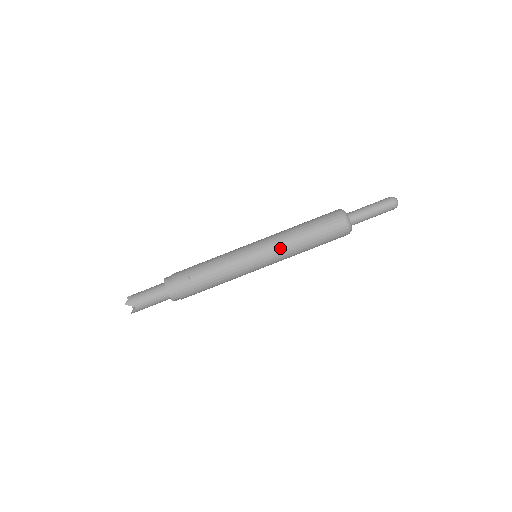
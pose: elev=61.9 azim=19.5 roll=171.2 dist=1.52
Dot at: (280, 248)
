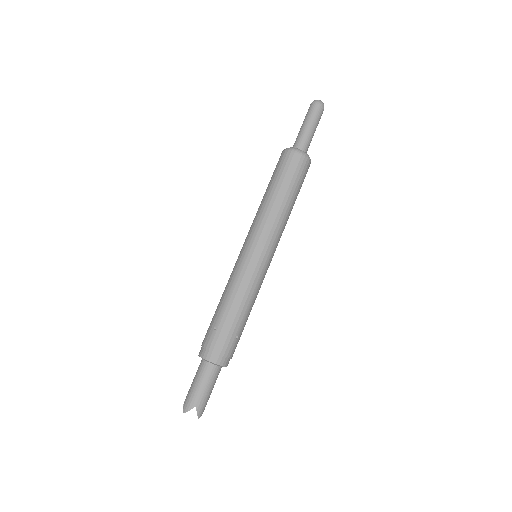
Dot at: (265, 225)
